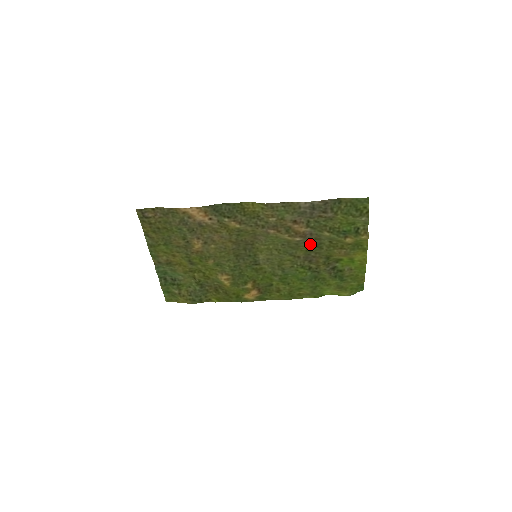
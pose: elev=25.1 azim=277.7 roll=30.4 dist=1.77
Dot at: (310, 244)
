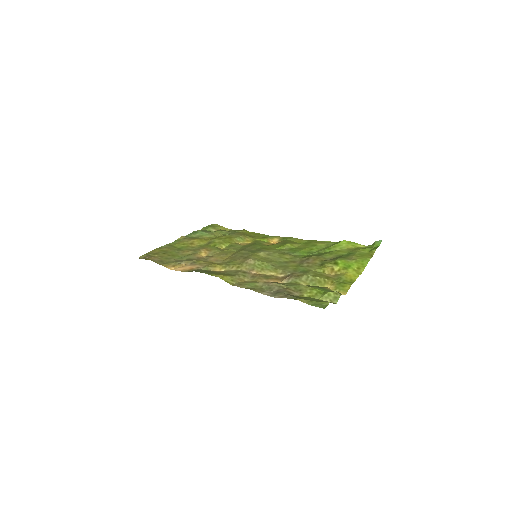
Dot at: (296, 271)
